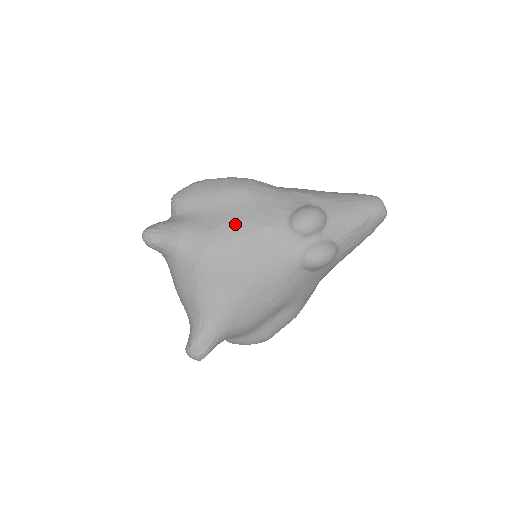
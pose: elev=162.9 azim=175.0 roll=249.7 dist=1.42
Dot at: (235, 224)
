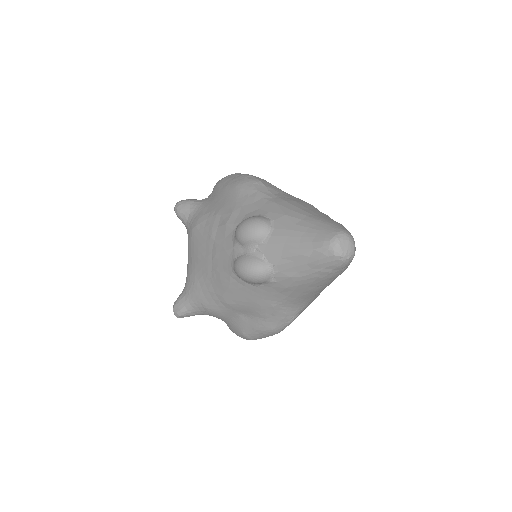
Dot at: (215, 215)
